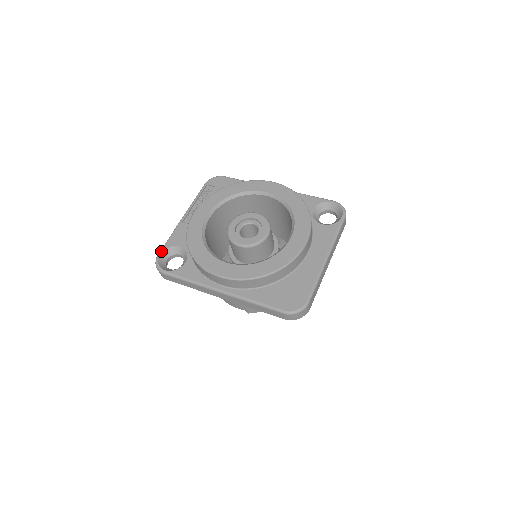
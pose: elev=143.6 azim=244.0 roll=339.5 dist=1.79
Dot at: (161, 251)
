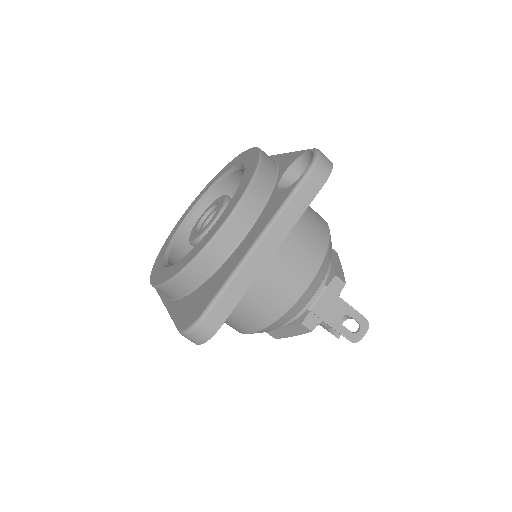
Dot at: occluded
